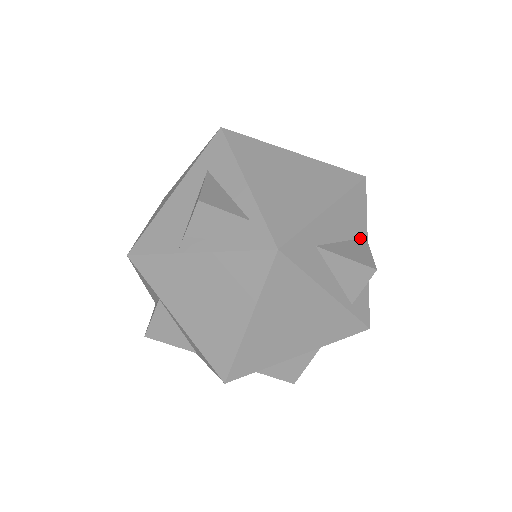
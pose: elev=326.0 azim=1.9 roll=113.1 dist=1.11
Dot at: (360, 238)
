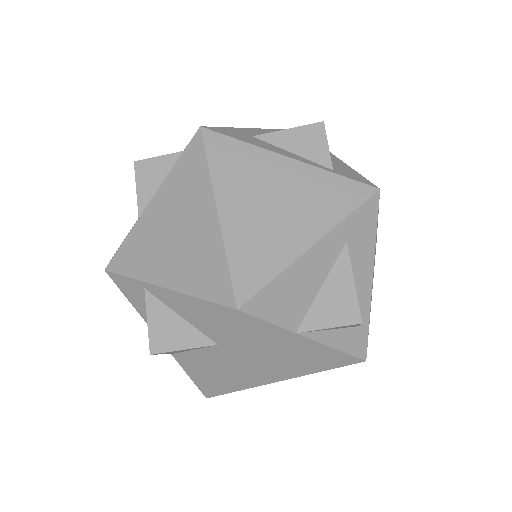
Dot at: occluded
